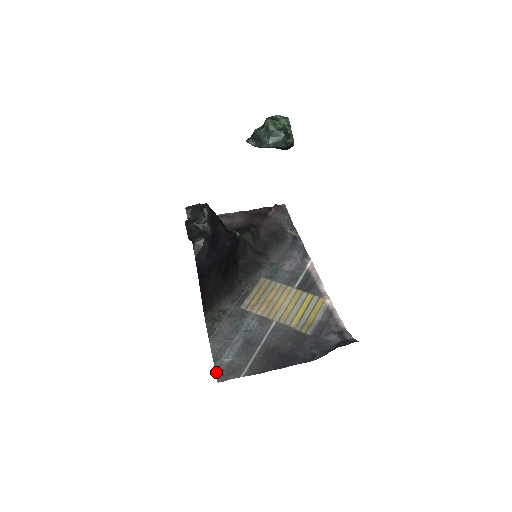
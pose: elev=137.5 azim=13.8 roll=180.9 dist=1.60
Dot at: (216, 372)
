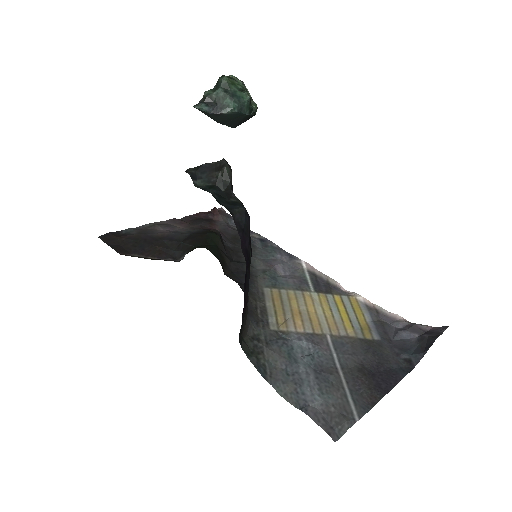
Dot at: (321, 427)
